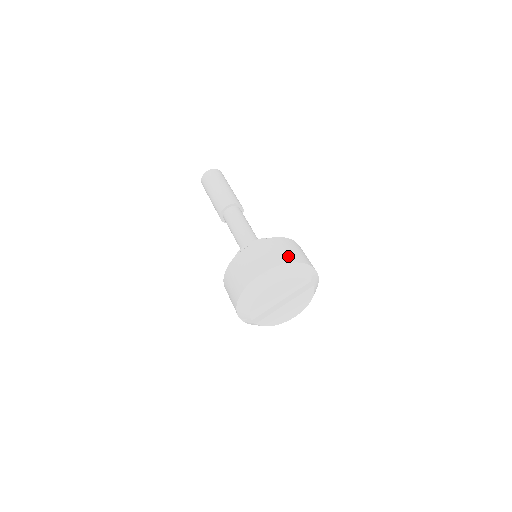
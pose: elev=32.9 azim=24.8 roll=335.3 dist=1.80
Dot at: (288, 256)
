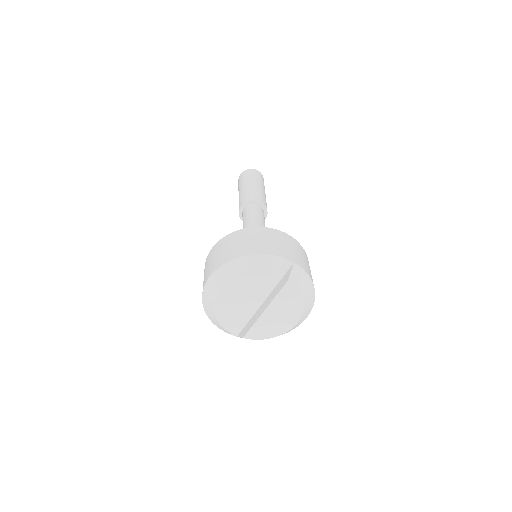
Dot at: (241, 249)
